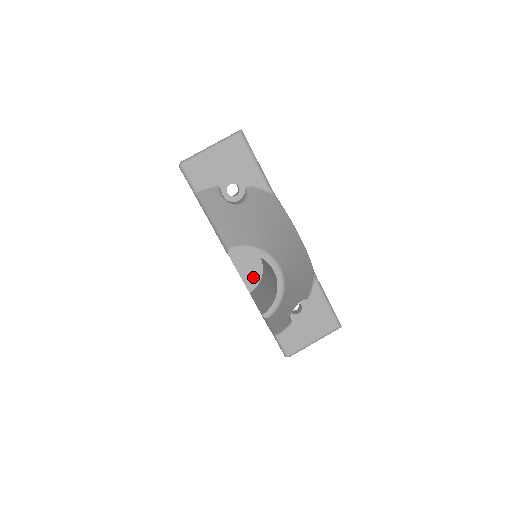
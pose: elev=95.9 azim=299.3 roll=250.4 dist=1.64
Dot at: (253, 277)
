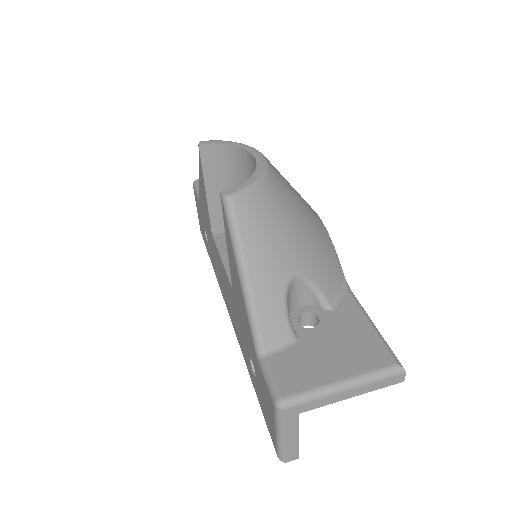
Dot at: occluded
